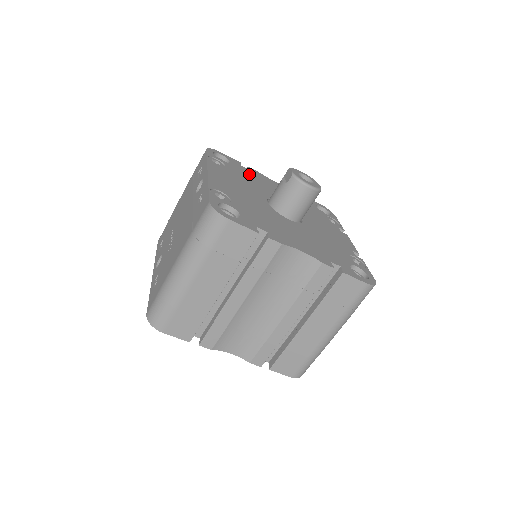
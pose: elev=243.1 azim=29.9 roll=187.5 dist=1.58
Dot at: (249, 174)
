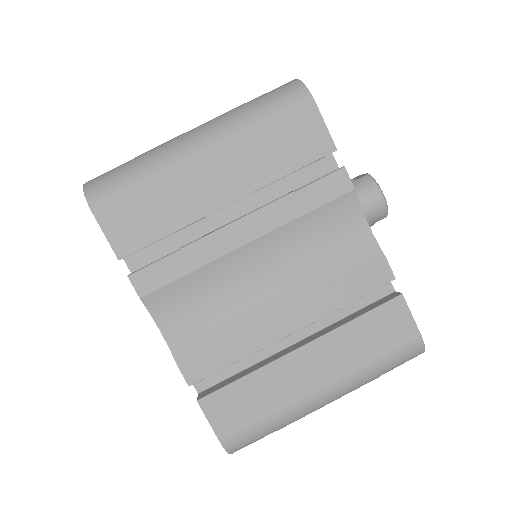
Dot at: occluded
